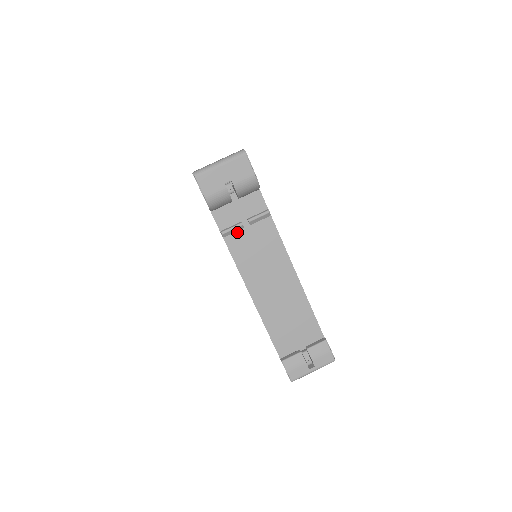
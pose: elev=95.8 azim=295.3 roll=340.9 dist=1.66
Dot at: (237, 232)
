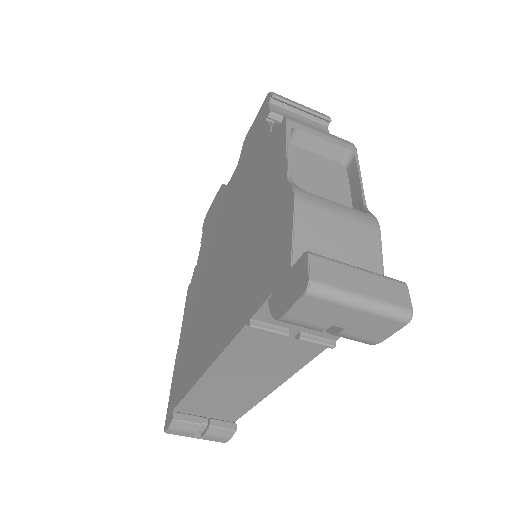
Dot at: occluded
